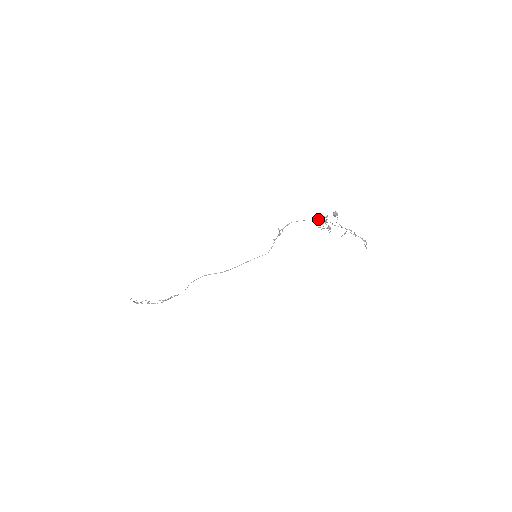
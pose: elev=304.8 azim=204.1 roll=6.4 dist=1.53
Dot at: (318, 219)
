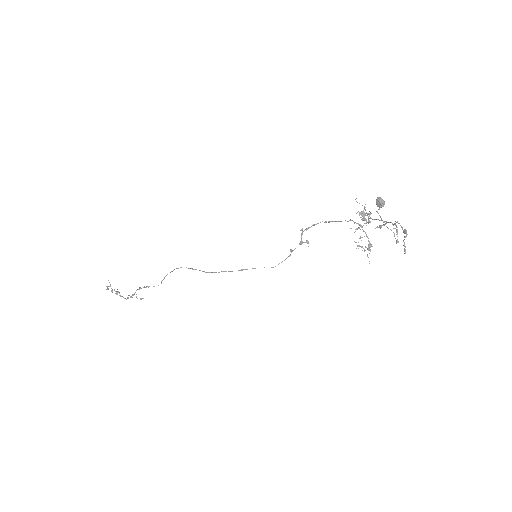
Dot at: (358, 223)
